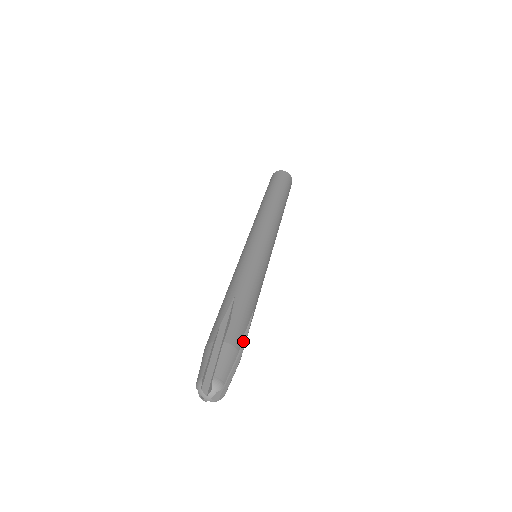
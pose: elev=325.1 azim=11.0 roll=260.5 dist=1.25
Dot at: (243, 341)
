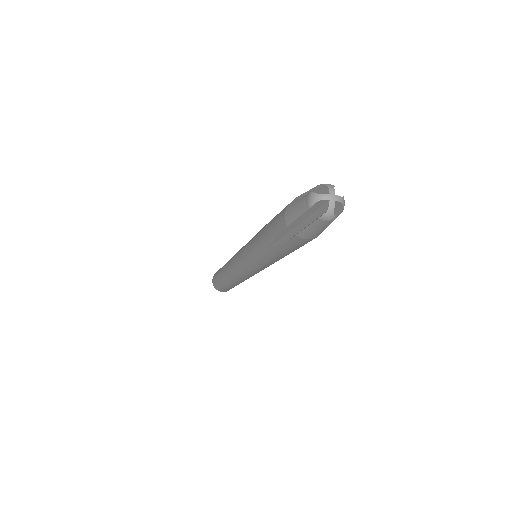
Dot at: occluded
